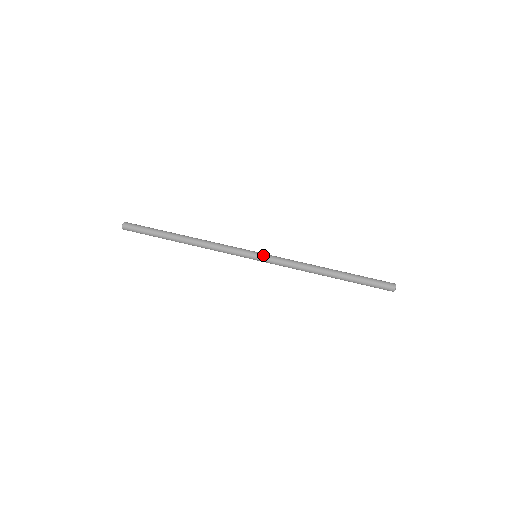
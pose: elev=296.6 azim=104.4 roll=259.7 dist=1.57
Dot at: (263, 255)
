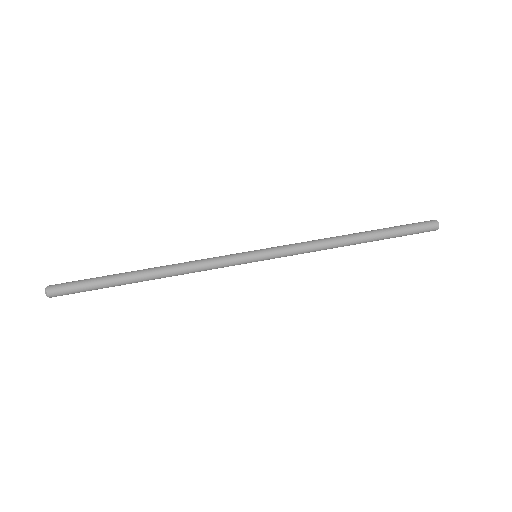
Dot at: occluded
